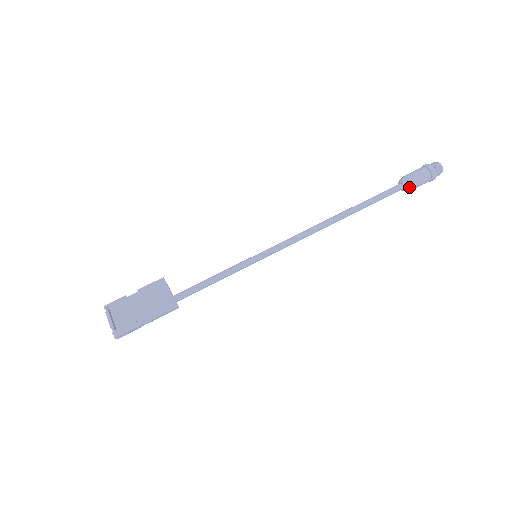
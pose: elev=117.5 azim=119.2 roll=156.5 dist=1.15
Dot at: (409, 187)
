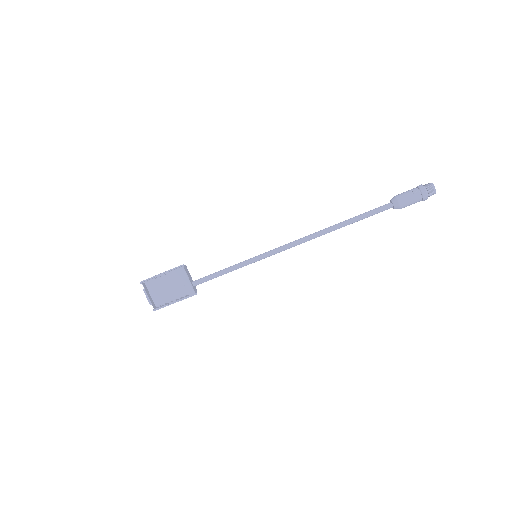
Dot at: occluded
